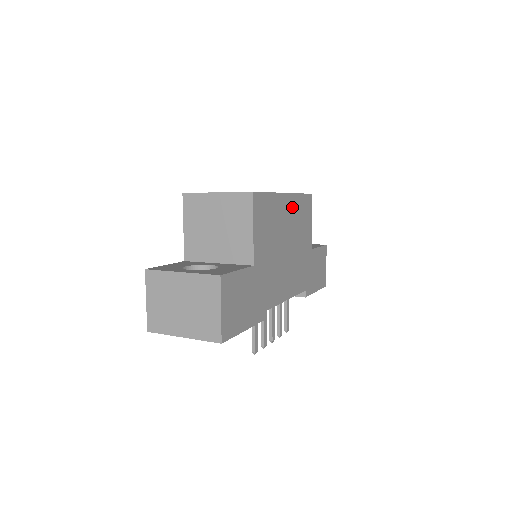
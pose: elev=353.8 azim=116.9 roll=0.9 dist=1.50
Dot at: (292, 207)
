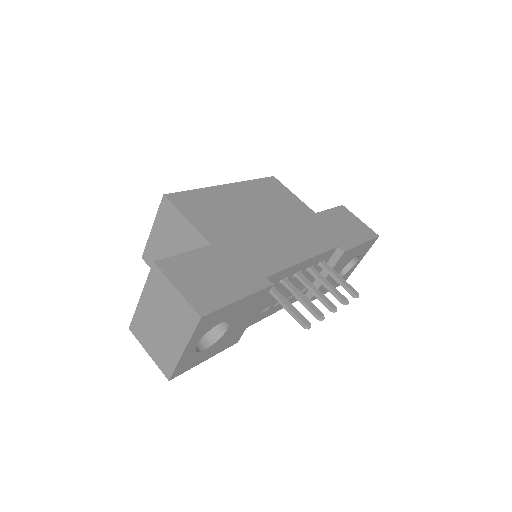
Dot at: (245, 192)
